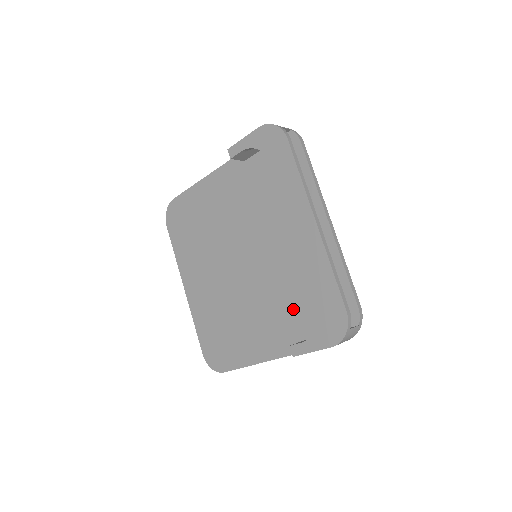
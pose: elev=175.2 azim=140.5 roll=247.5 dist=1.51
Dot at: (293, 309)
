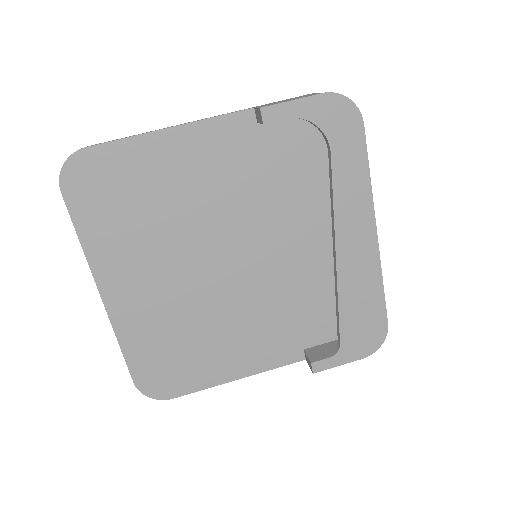
Dot at: (299, 317)
